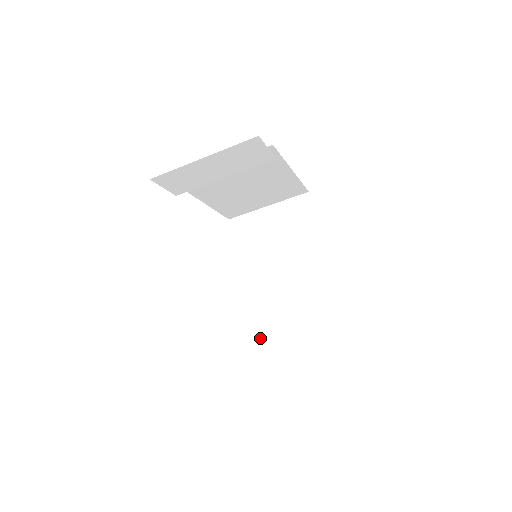
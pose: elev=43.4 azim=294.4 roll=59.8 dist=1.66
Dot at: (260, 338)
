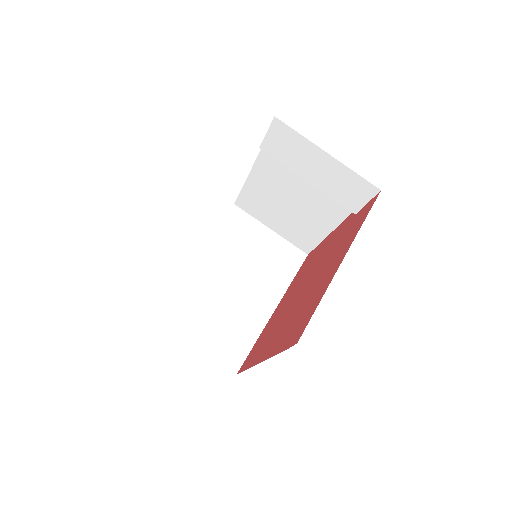
Dot at: (164, 312)
